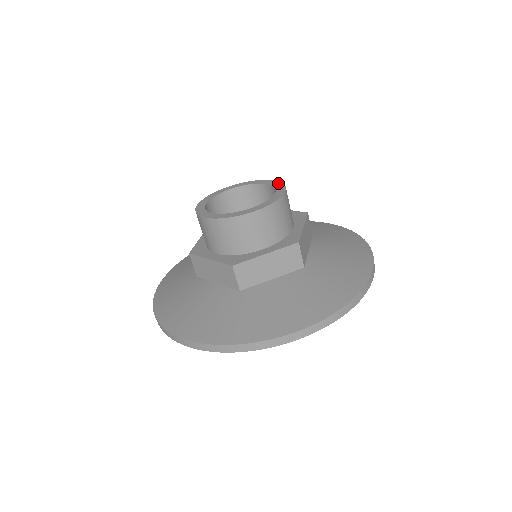
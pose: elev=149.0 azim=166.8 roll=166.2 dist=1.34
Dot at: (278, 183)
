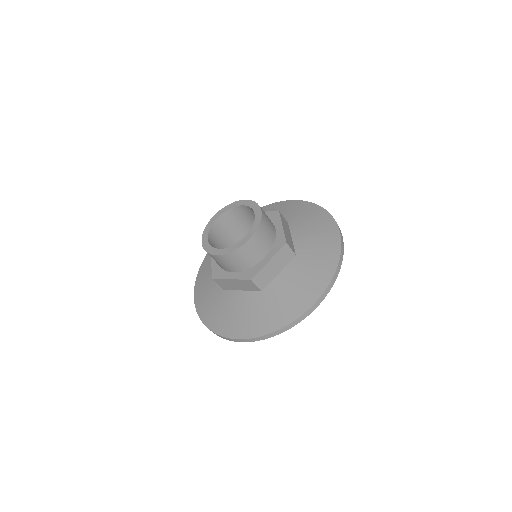
Dot at: (258, 221)
